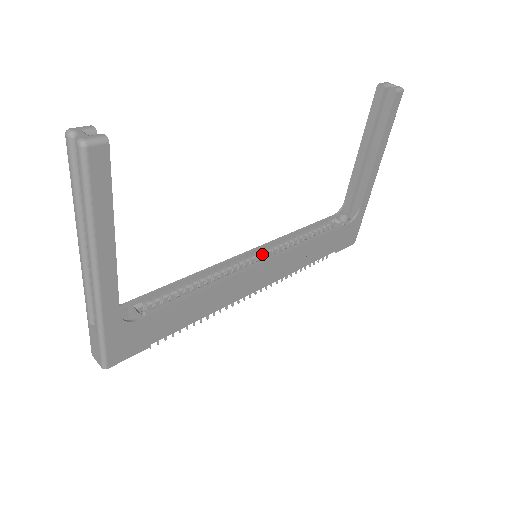
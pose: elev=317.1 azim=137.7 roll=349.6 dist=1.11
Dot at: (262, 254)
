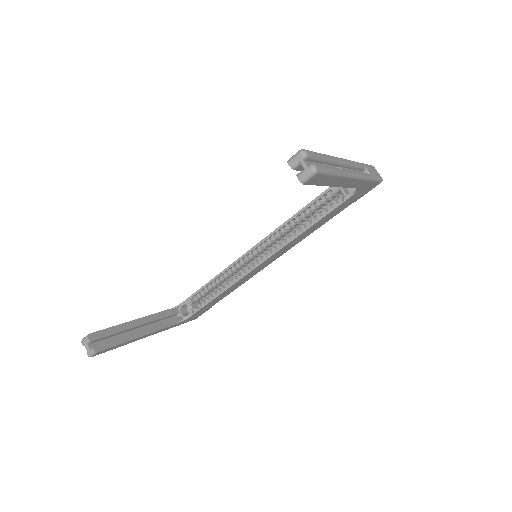
Dot at: (264, 247)
